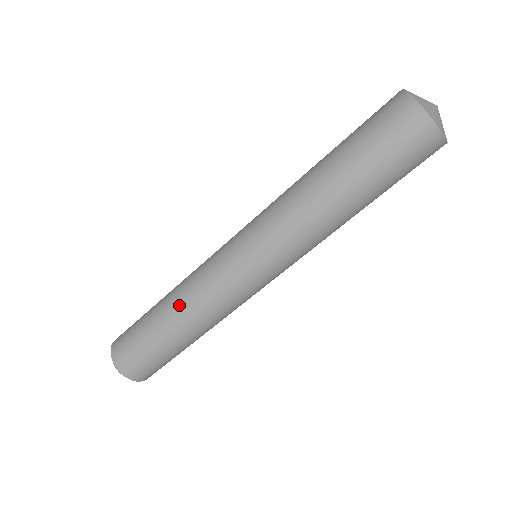
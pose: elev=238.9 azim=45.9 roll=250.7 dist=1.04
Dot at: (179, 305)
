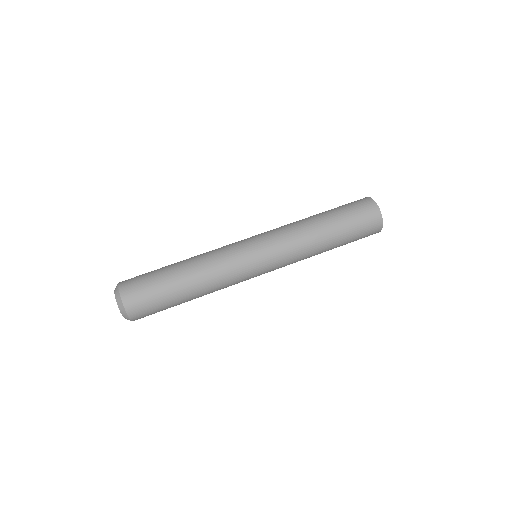
Dot at: occluded
